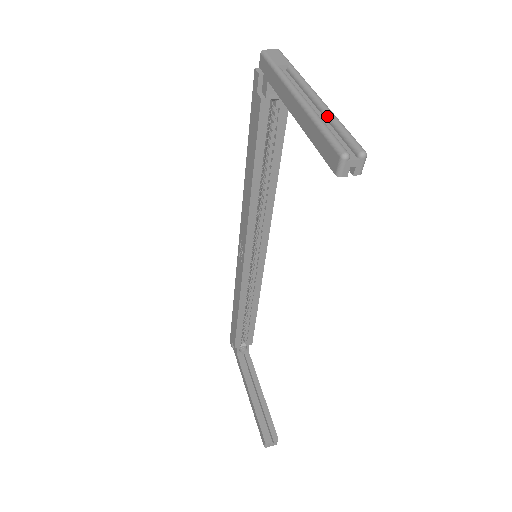
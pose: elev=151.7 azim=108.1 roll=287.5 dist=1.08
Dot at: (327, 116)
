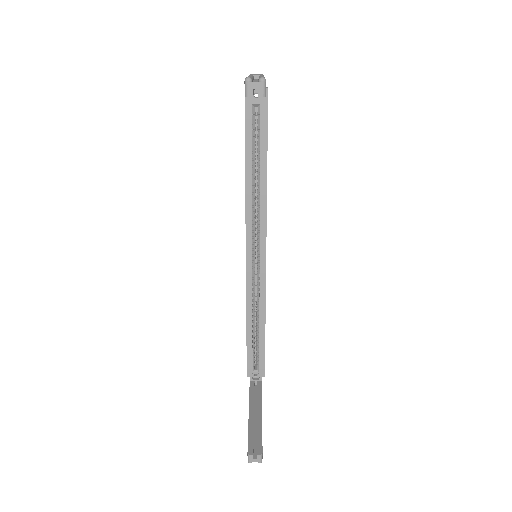
Dot at: occluded
